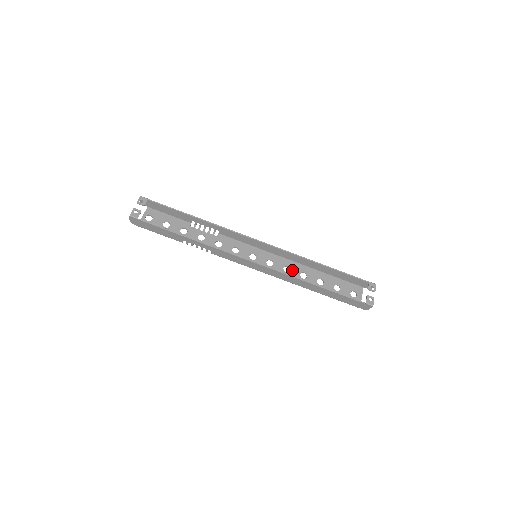
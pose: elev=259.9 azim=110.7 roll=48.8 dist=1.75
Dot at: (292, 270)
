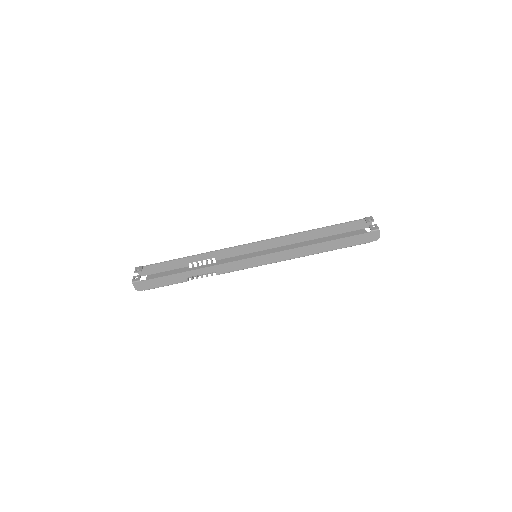
Dot at: occluded
